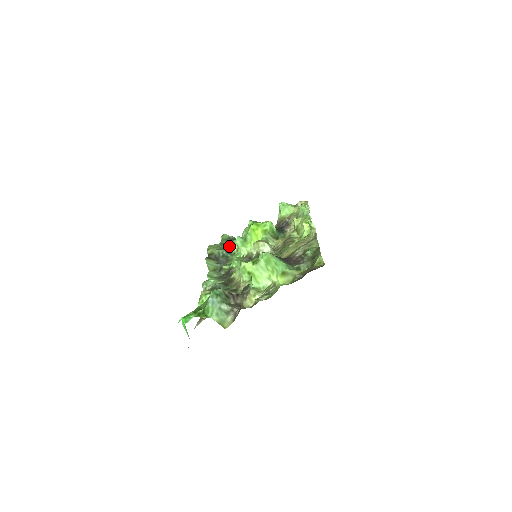
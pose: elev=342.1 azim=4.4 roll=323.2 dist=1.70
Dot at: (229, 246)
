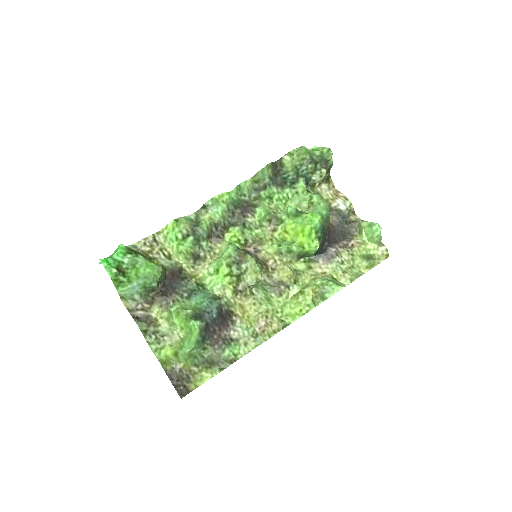
Dot at: (310, 171)
